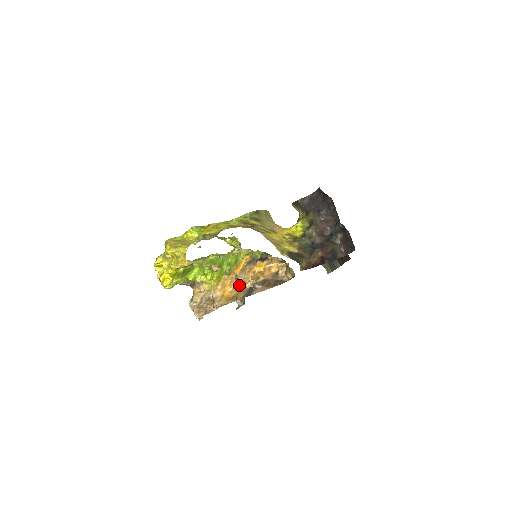
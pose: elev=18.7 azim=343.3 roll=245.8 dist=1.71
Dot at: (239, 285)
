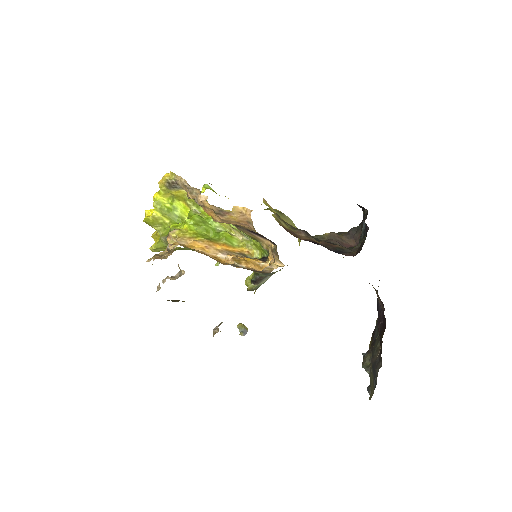
Dot at: (213, 257)
